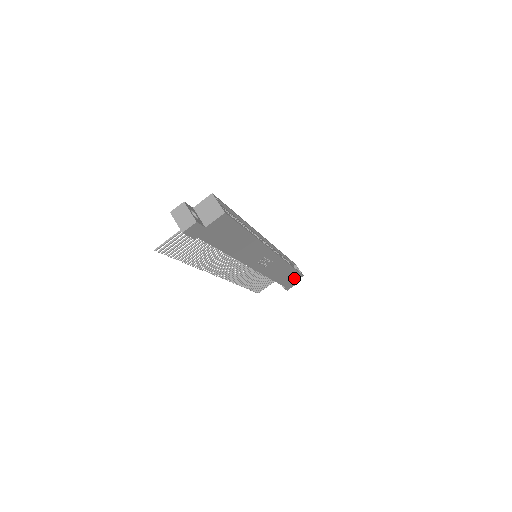
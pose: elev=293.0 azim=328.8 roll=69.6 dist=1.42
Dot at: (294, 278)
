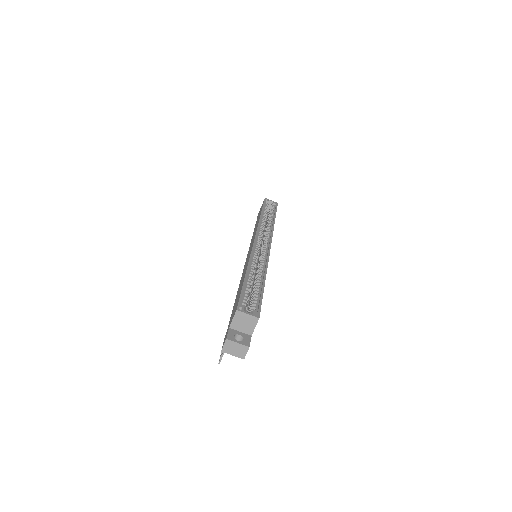
Dot at: occluded
